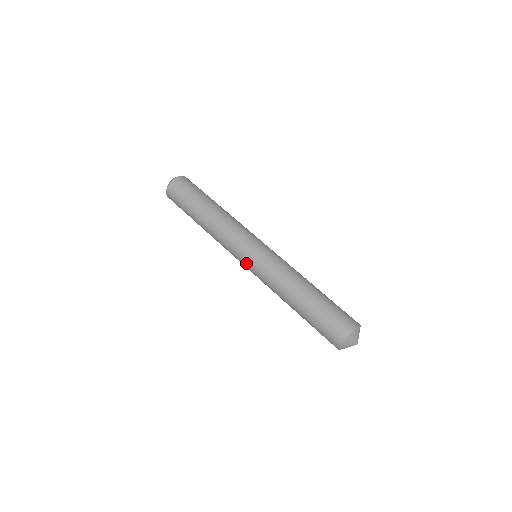
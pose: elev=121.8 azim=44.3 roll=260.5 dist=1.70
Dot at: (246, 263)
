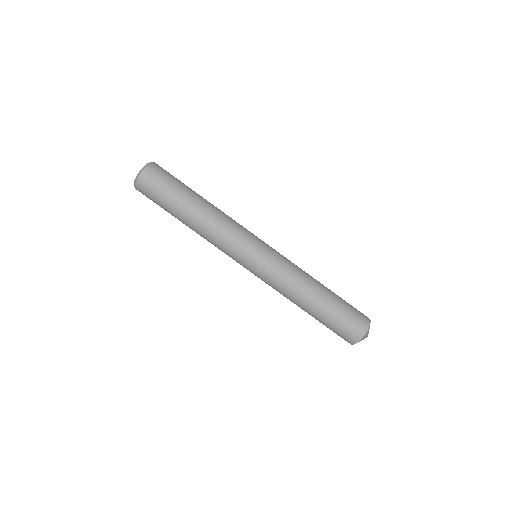
Dot at: (249, 268)
